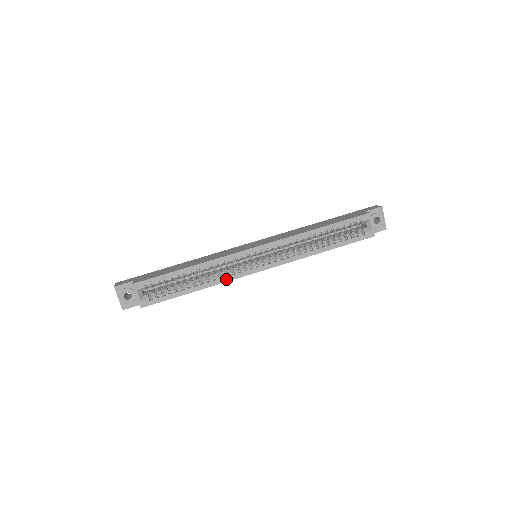
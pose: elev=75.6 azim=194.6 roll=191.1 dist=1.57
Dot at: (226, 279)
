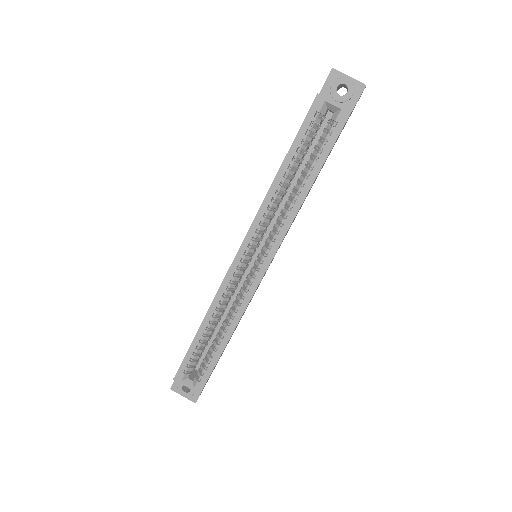
Dot at: (242, 308)
